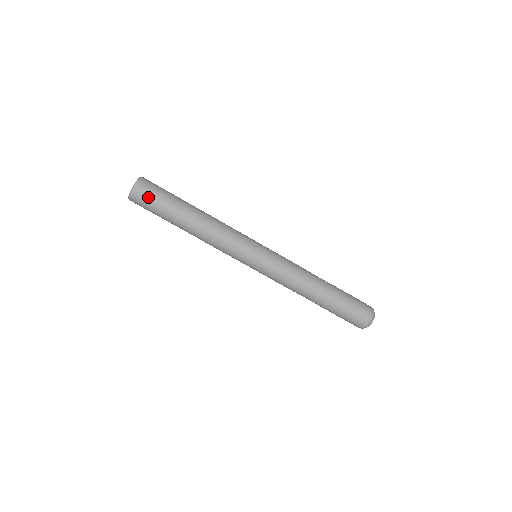
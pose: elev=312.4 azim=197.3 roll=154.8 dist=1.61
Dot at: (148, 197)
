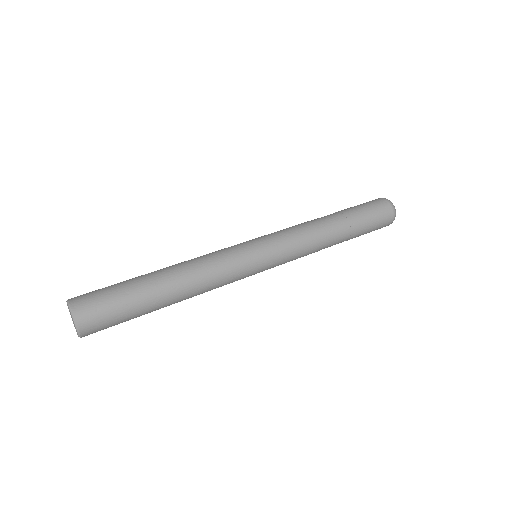
Dot at: (96, 297)
